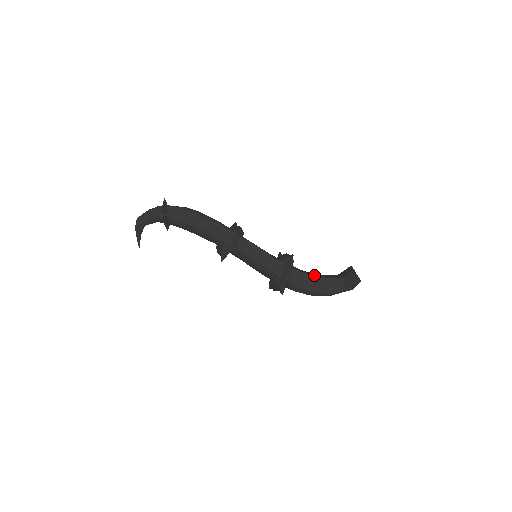
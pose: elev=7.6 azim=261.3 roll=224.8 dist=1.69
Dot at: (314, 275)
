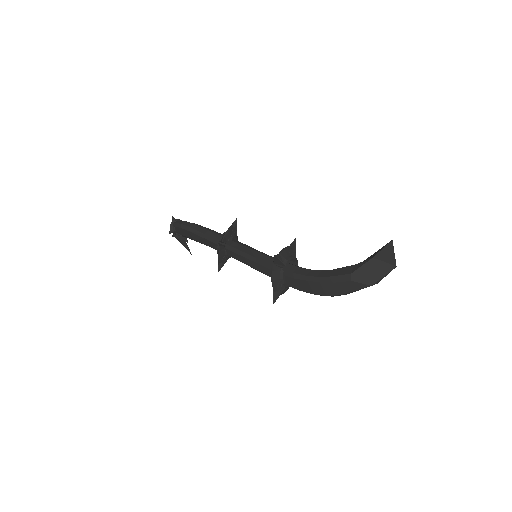
Dot at: (310, 274)
